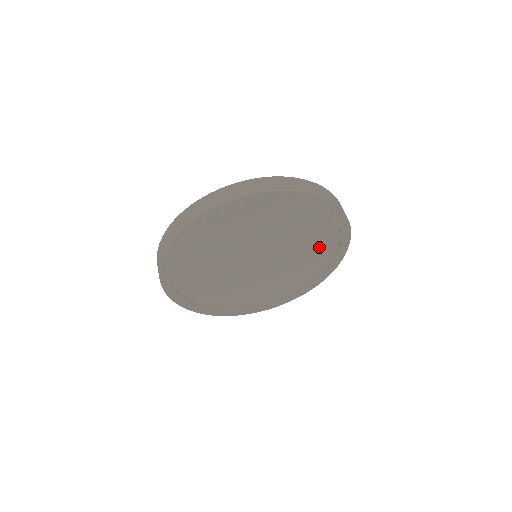
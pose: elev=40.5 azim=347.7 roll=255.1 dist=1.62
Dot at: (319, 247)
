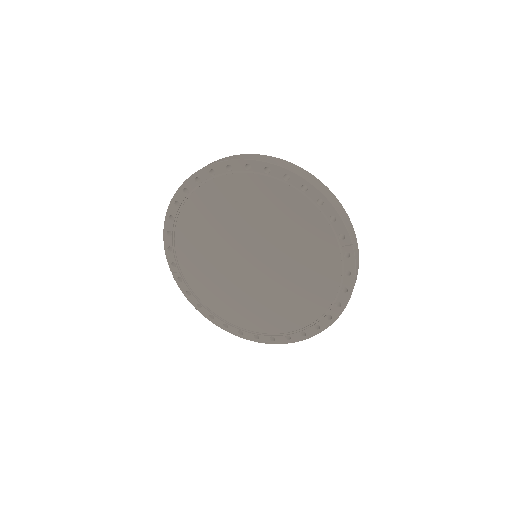
Dot at: (305, 226)
